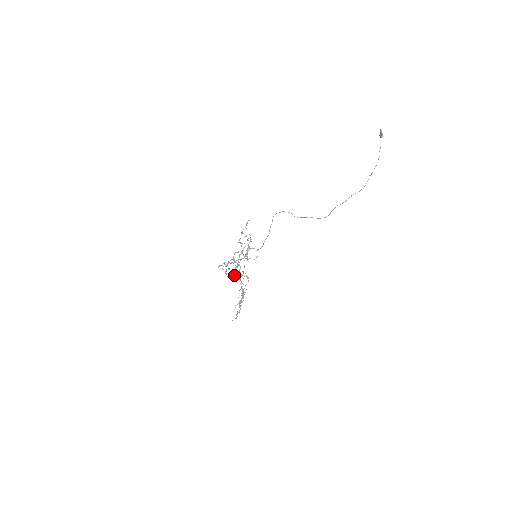
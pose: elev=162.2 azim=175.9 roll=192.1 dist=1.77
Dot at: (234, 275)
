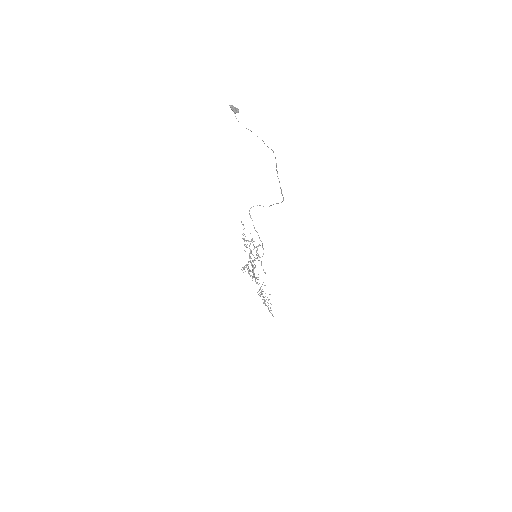
Dot at: occluded
